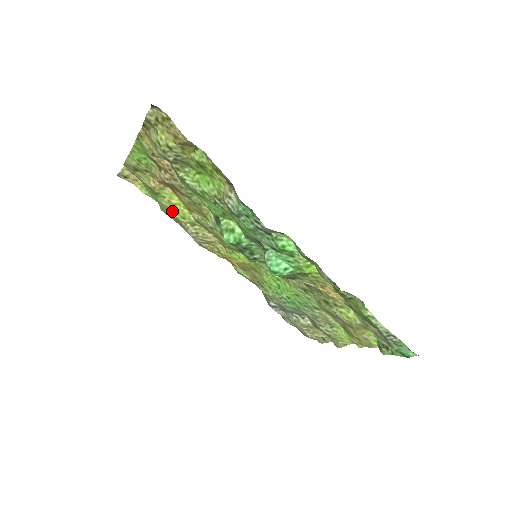
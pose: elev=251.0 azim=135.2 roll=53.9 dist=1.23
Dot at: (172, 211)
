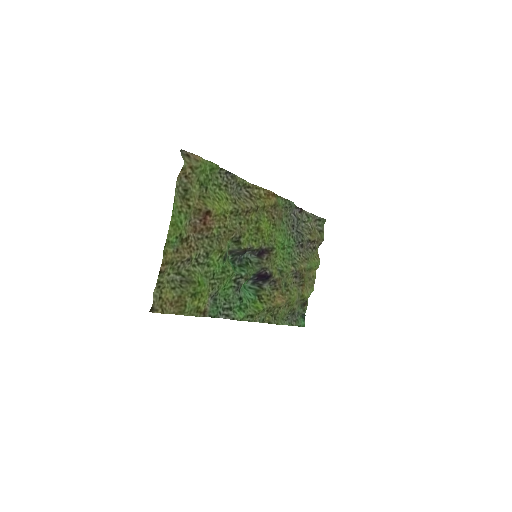
Dot at: (219, 193)
